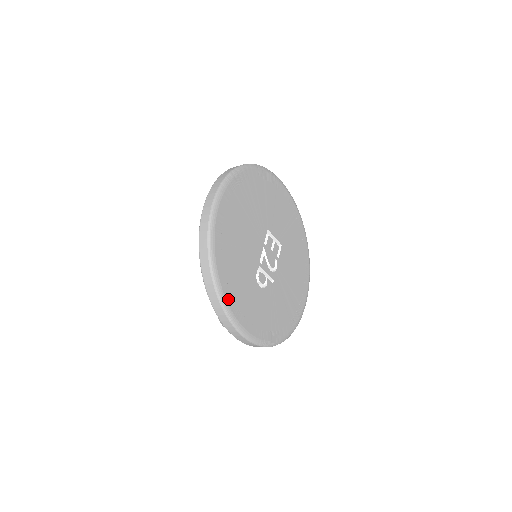
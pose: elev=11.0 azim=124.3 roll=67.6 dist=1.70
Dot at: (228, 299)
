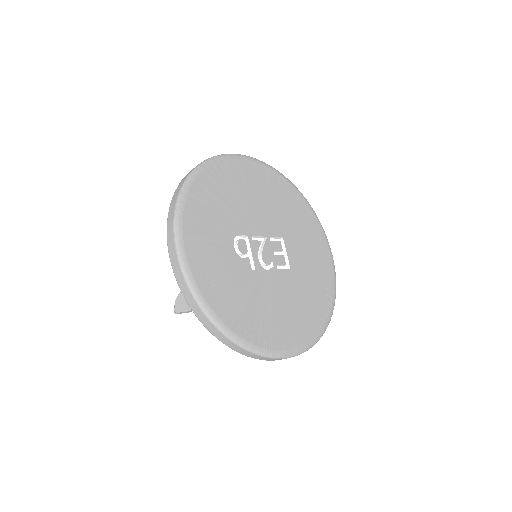
Dot at: (190, 197)
